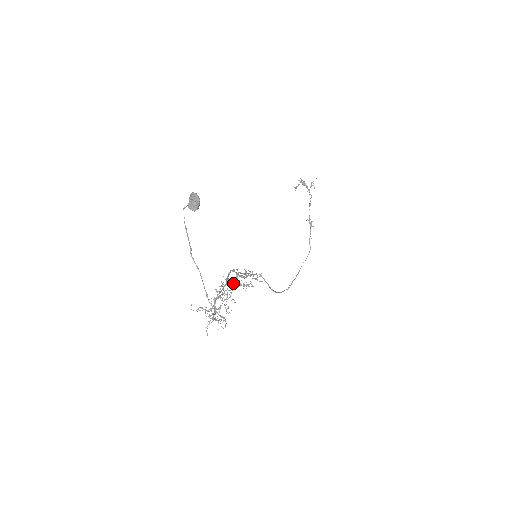
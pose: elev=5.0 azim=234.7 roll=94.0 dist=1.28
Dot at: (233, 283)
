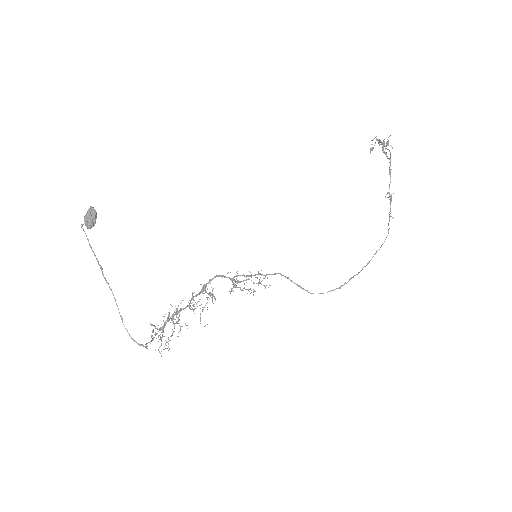
Dot at: (208, 293)
